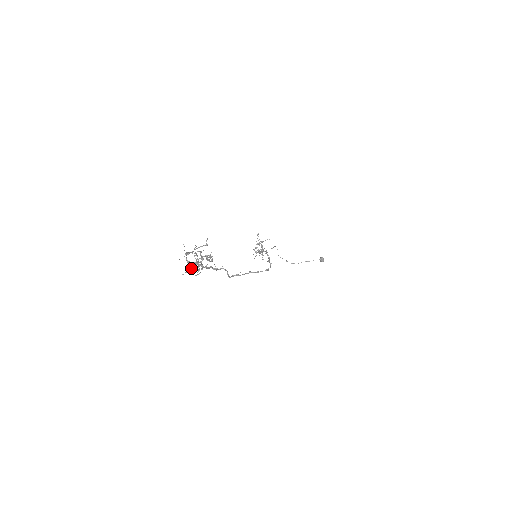
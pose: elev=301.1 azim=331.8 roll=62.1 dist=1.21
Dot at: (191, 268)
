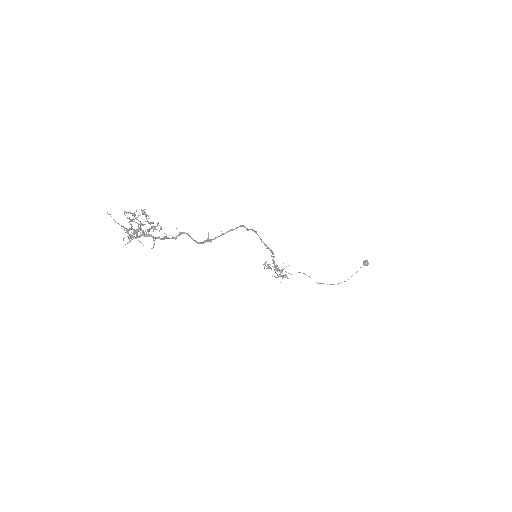
Dot at: (143, 245)
